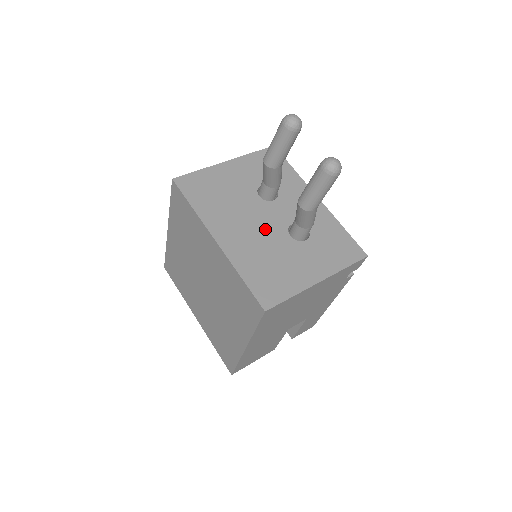
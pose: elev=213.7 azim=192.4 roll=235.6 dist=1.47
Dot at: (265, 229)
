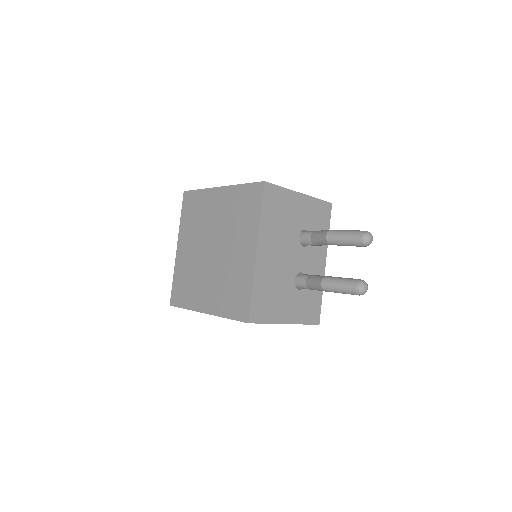
Dot at: (286, 265)
